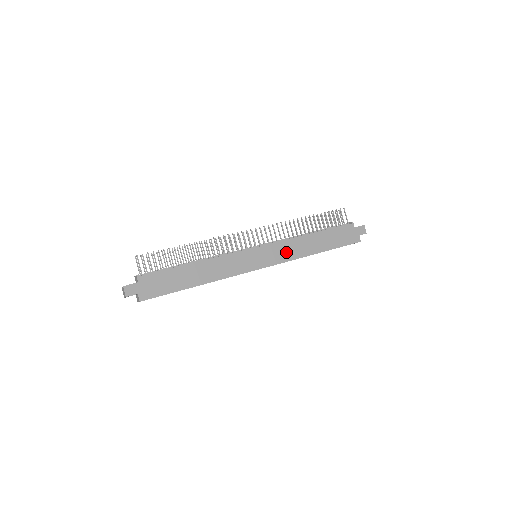
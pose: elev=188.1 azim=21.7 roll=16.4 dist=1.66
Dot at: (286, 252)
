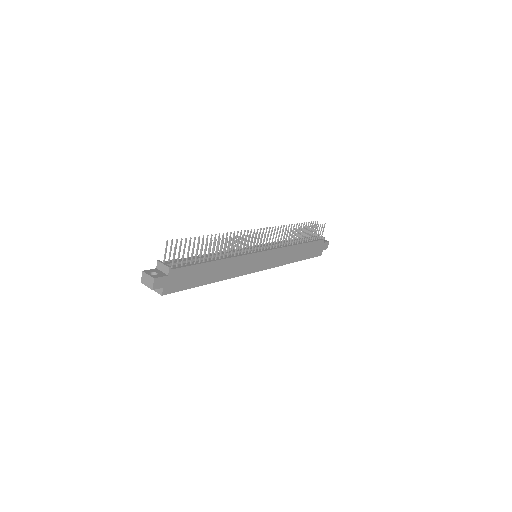
Dot at: (278, 258)
